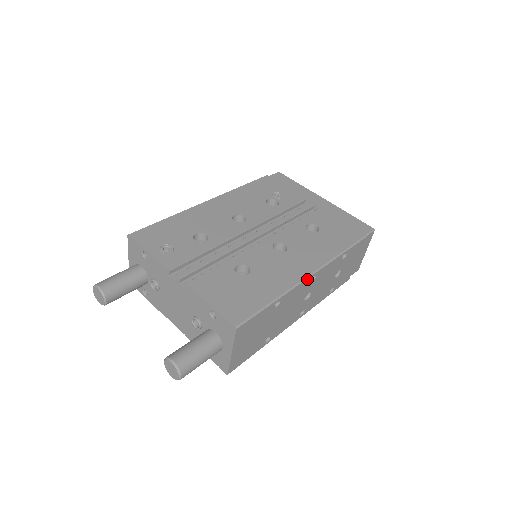
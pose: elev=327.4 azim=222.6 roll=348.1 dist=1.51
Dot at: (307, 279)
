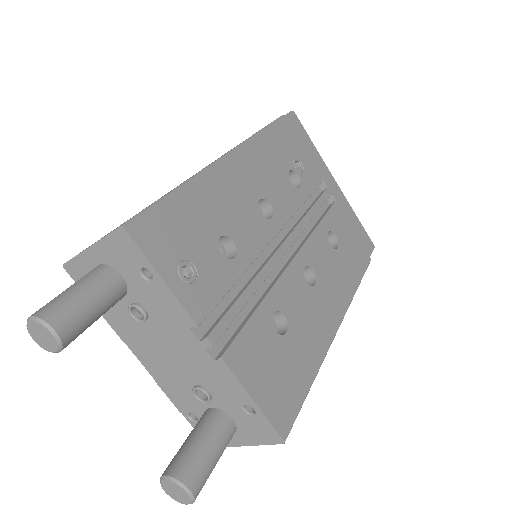
Dot at: (334, 335)
